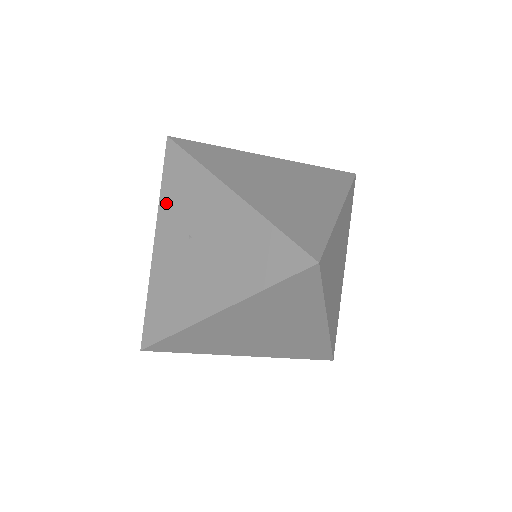
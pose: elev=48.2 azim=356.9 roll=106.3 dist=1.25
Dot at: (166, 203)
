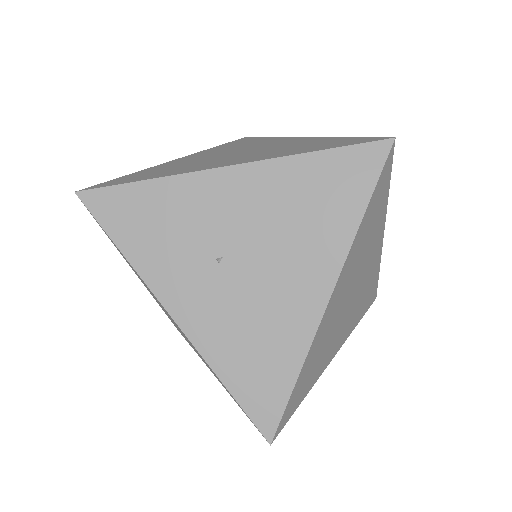
Dot at: (146, 259)
